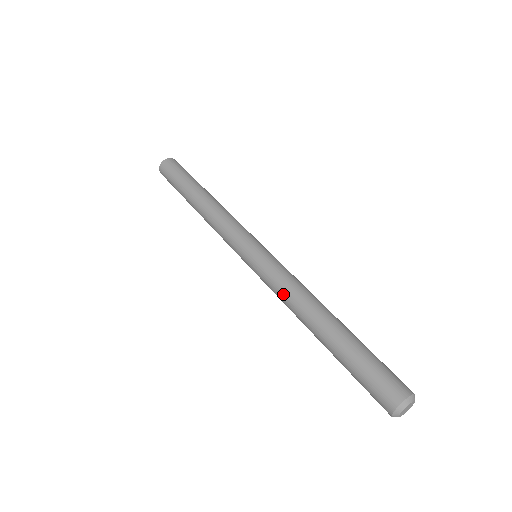
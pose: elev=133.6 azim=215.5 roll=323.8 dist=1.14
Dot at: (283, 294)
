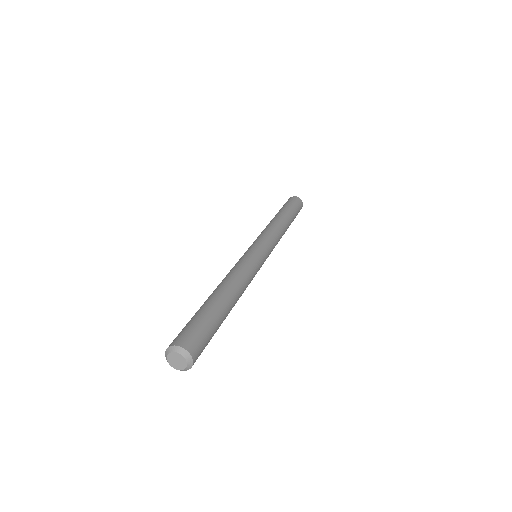
Dot at: occluded
